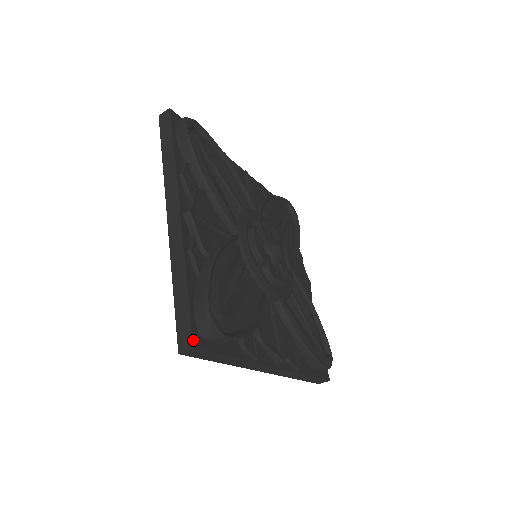
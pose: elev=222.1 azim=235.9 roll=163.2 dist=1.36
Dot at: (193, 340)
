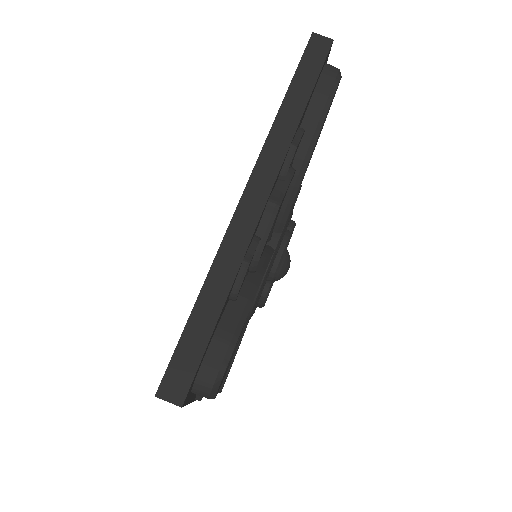
Dot at: occluded
